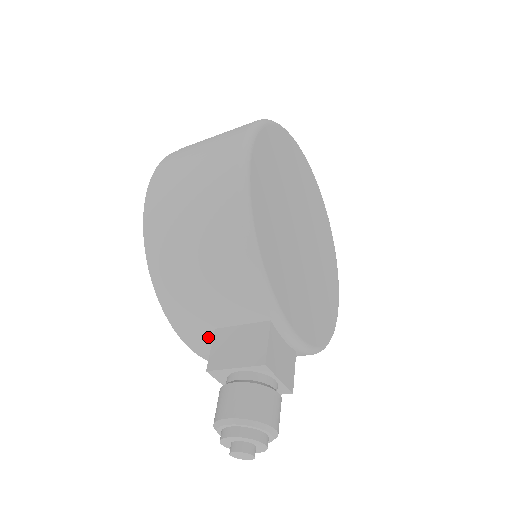
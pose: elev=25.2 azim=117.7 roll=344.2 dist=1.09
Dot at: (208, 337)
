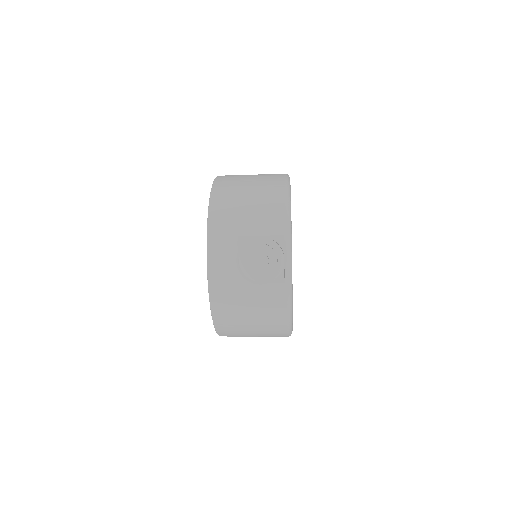
Dot at: (230, 244)
